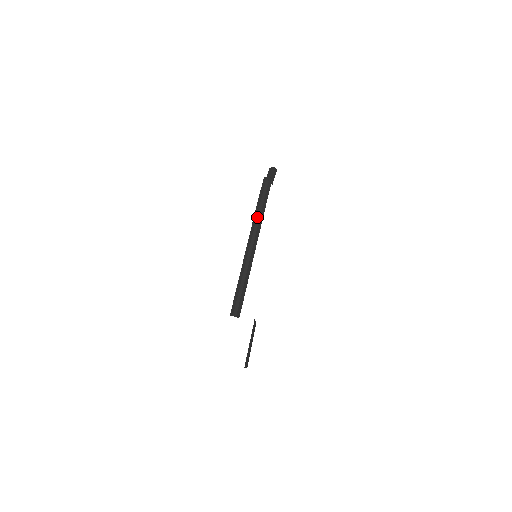
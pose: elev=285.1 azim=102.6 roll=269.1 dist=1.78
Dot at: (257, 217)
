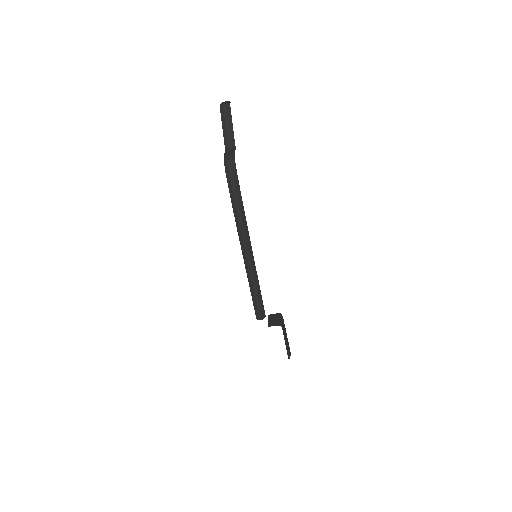
Dot at: (239, 222)
